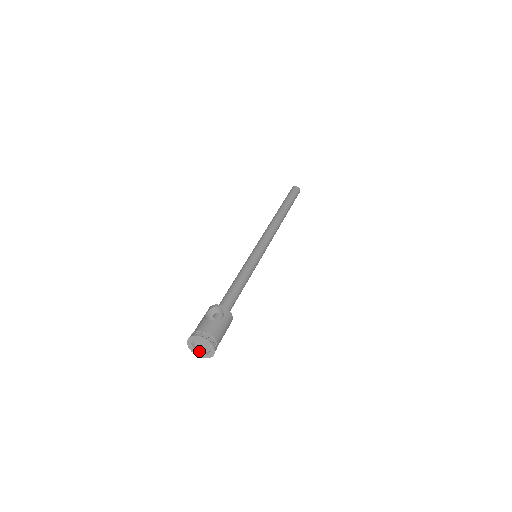
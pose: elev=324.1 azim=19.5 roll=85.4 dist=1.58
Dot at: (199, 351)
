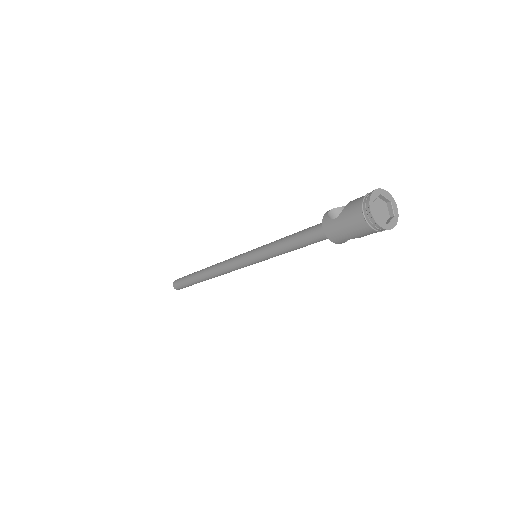
Dot at: (385, 224)
